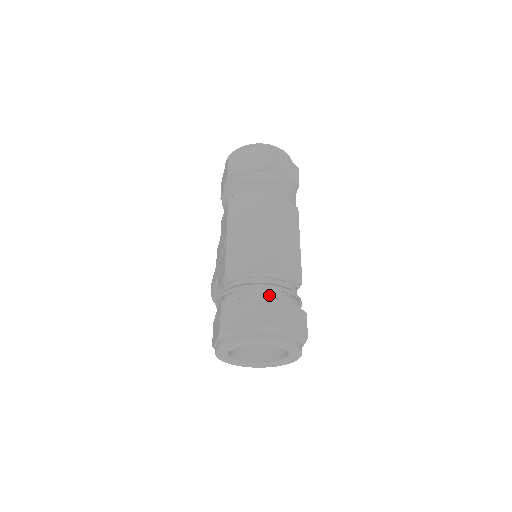
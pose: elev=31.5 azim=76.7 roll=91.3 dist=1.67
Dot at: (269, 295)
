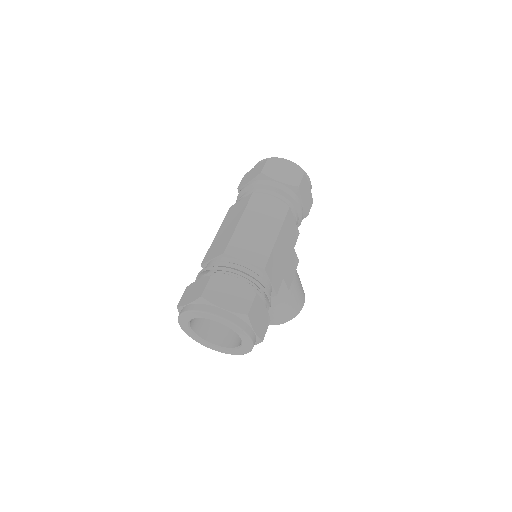
Dot at: (216, 275)
